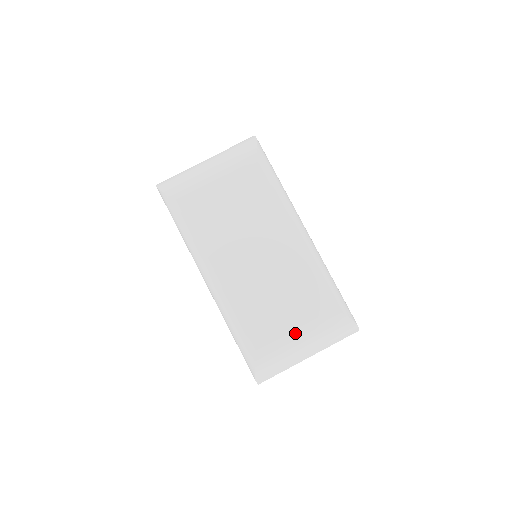
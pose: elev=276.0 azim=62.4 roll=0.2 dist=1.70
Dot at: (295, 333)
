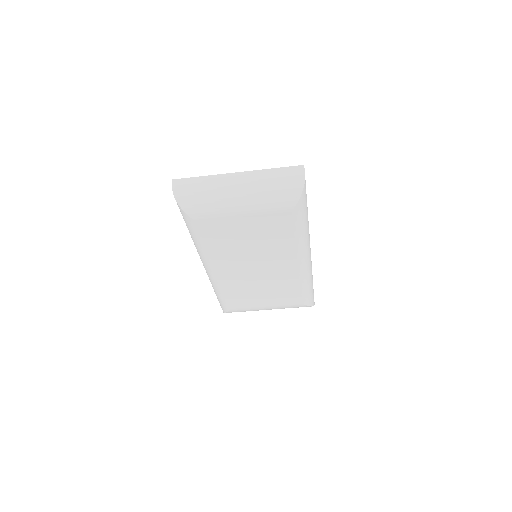
Dot at: (265, 307)
